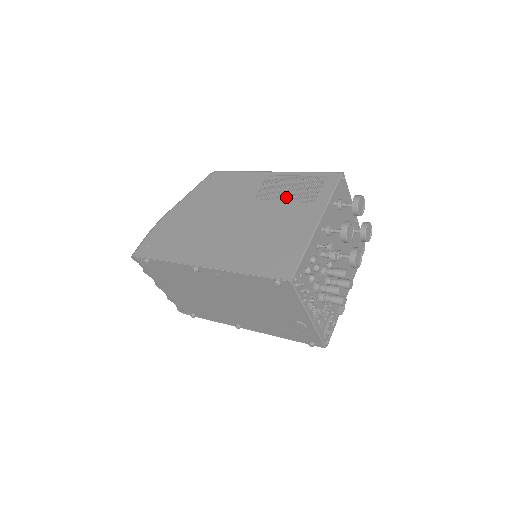
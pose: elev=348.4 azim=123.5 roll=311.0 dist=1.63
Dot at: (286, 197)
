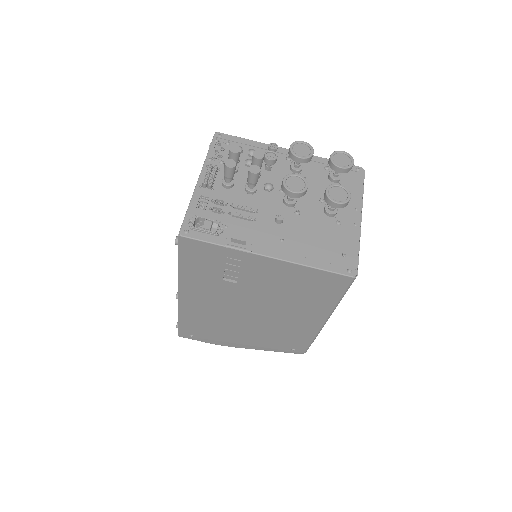
Dot at: occluded
